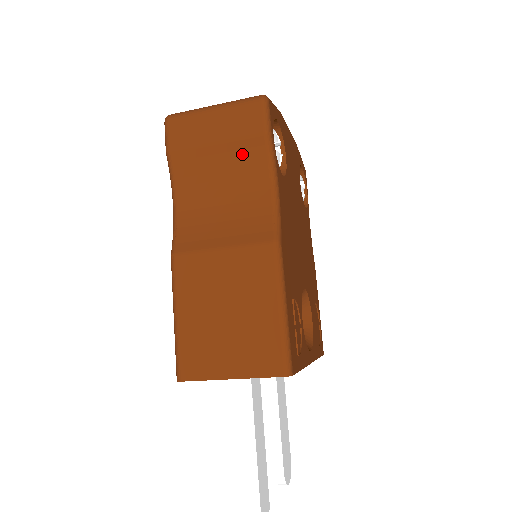
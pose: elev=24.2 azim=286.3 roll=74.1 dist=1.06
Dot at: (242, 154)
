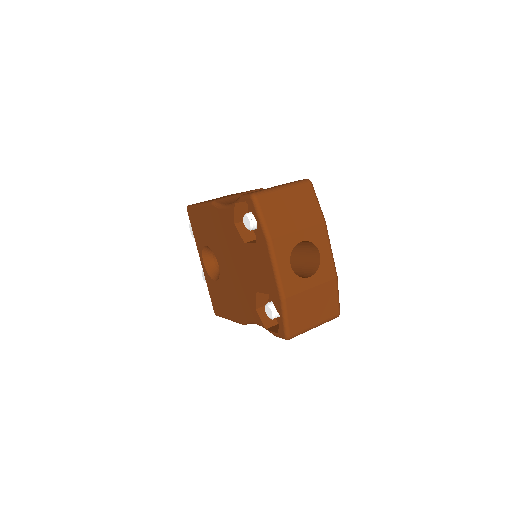
Dot at: occluded
